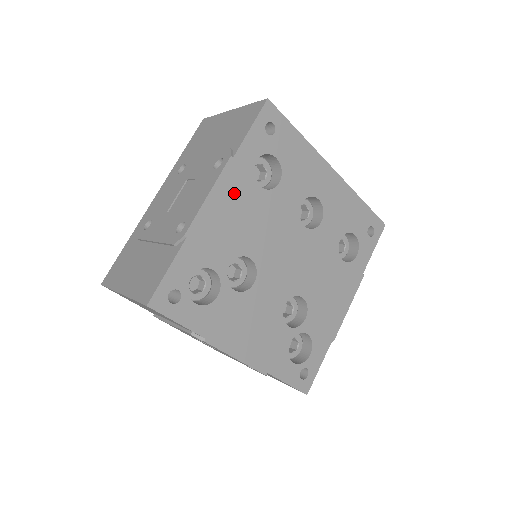
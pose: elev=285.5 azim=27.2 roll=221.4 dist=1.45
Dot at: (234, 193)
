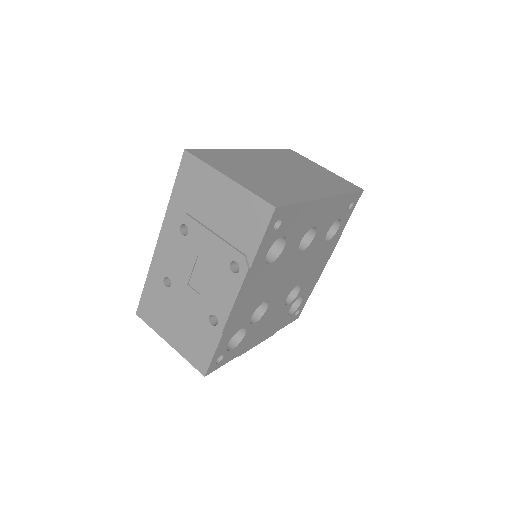
Dot at: (252, 285)
